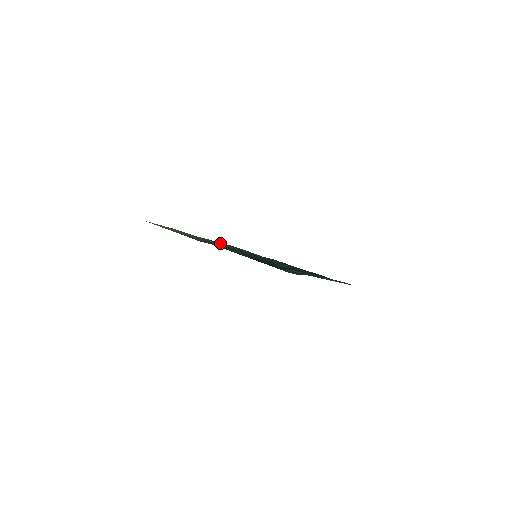
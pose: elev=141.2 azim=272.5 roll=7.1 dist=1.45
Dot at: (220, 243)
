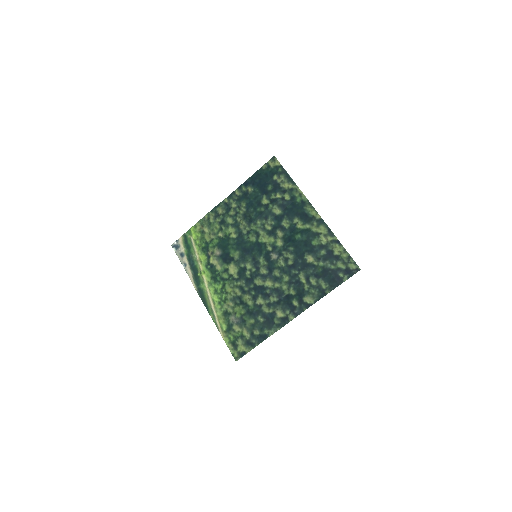
Dot at: (224, 288)
